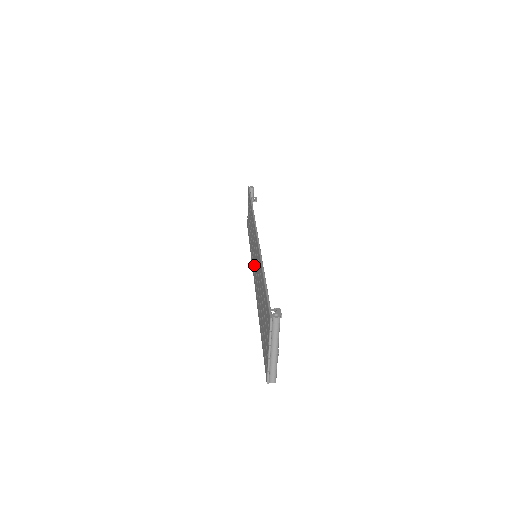
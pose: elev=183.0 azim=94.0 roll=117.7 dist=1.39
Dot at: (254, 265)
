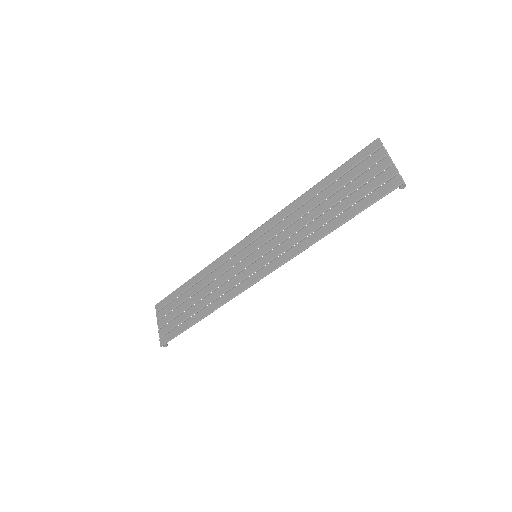
Dot at: (258, 263)
